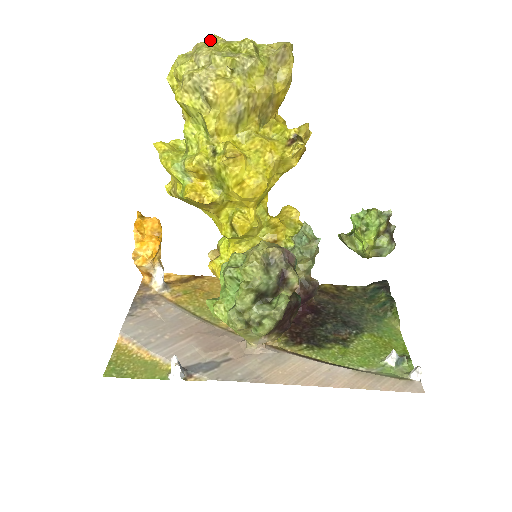
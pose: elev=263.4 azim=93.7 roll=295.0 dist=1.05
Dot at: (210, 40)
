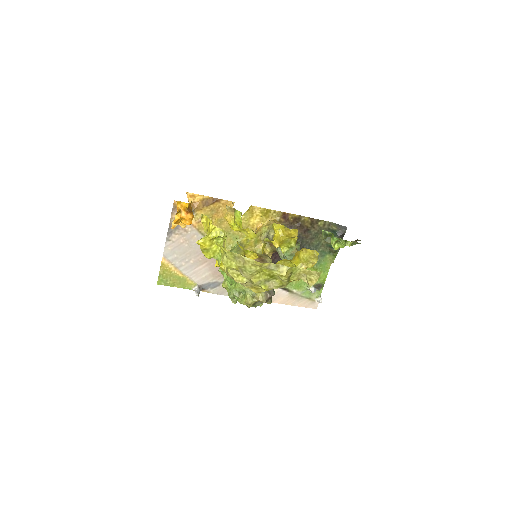
Dot at: (256, 265)
